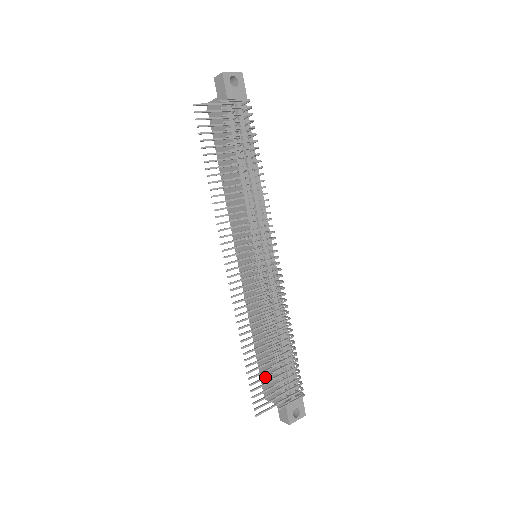
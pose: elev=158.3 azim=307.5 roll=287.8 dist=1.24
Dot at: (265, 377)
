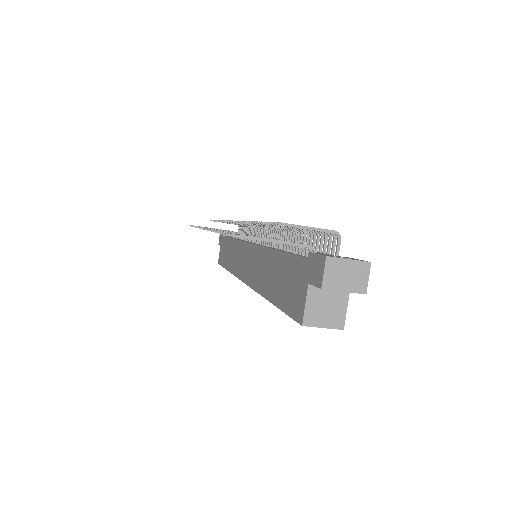
Dot at: occluded
